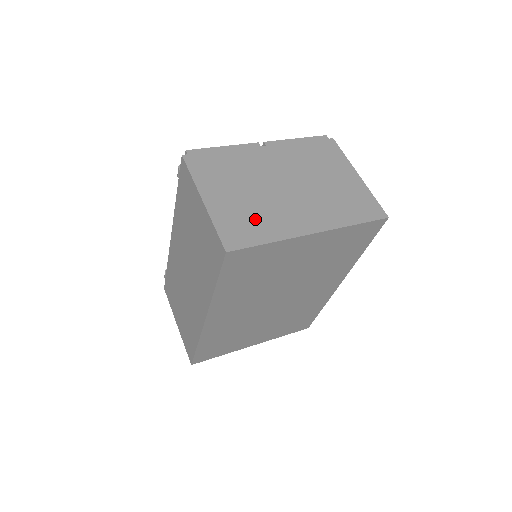
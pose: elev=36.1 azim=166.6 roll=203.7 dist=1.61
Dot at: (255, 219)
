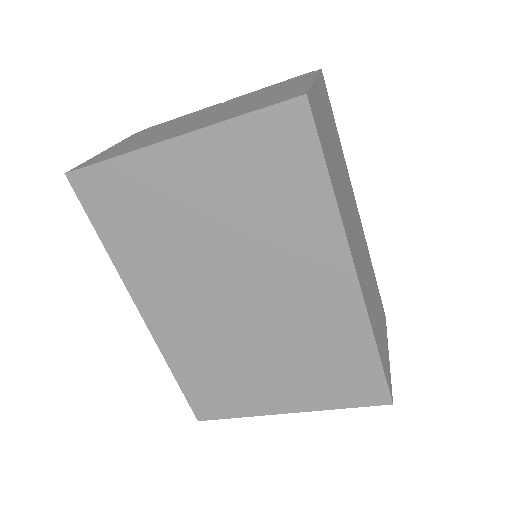
Dot at: (129, 147)
